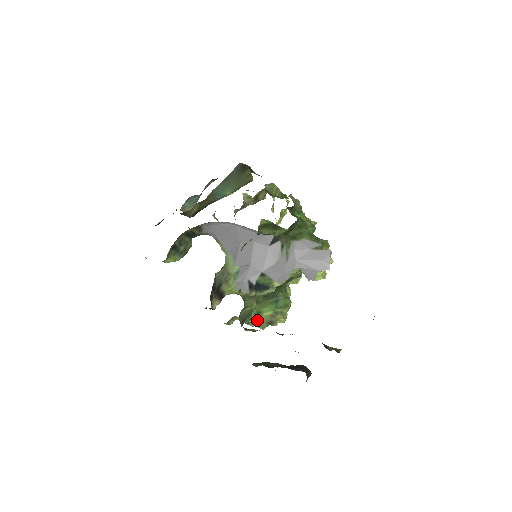
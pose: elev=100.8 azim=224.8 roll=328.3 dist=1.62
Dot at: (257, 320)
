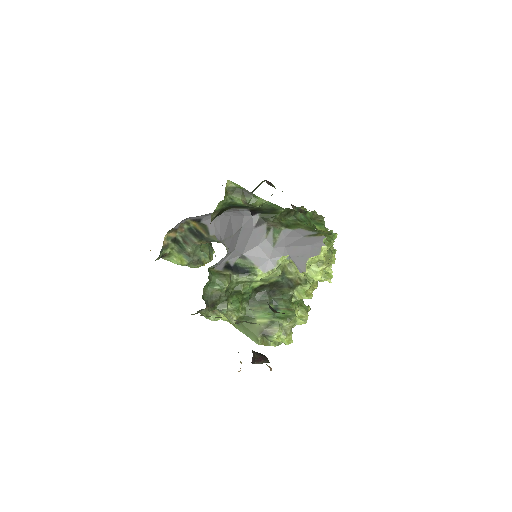
Dot at: (249, 327)
